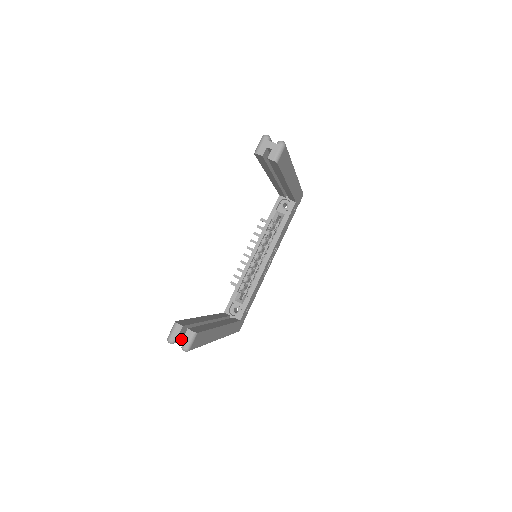
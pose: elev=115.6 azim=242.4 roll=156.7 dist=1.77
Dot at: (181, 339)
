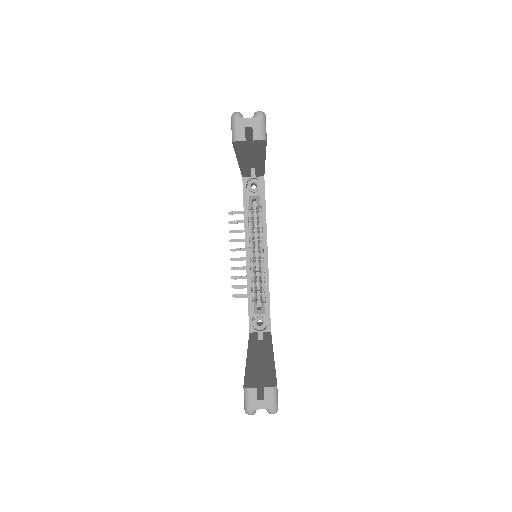
Dot at: (263, 403)
